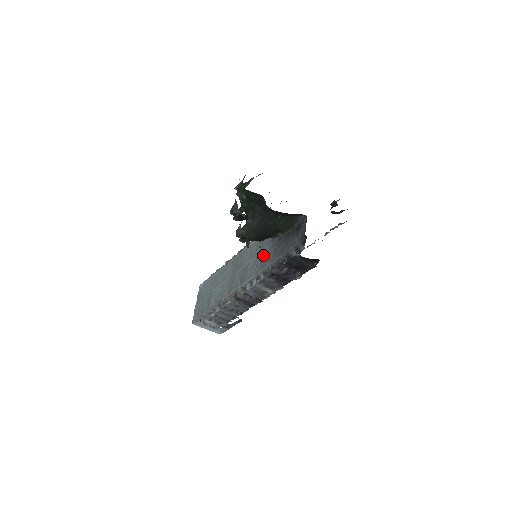
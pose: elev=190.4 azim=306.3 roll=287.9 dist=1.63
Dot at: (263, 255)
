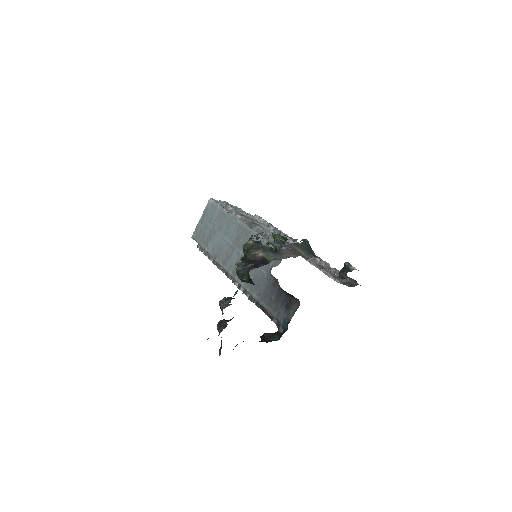
Dot at: (258, 275)
